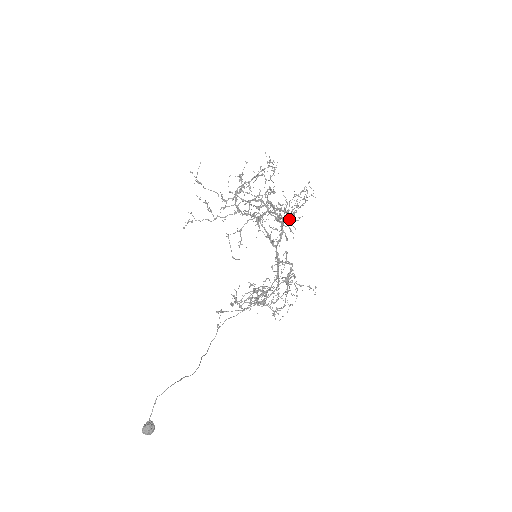
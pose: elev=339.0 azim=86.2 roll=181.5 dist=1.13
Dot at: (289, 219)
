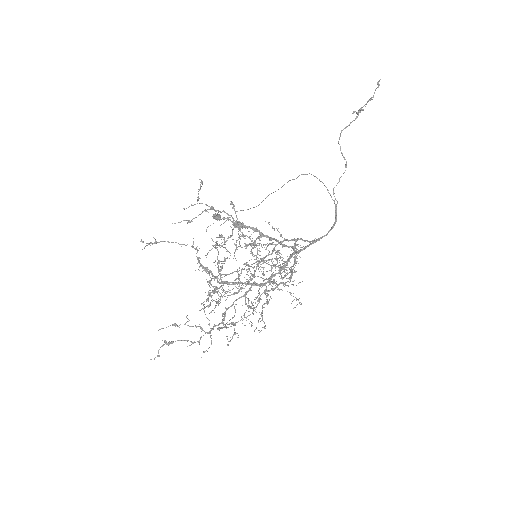
Dot at: (265, 292)
